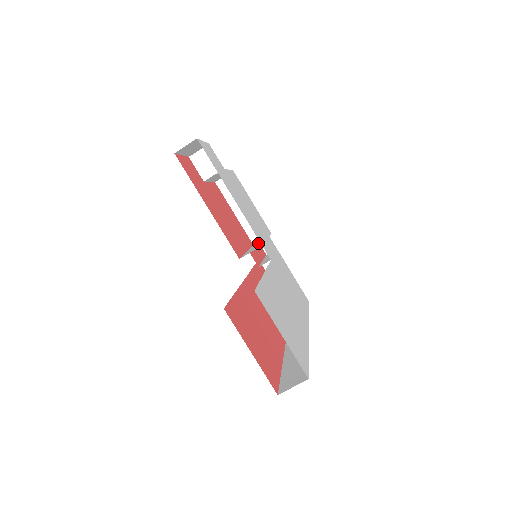
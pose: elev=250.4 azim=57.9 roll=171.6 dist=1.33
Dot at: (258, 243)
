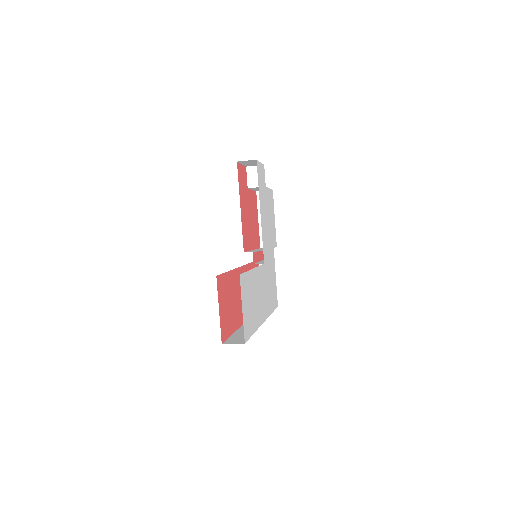
Dot at: occluded
